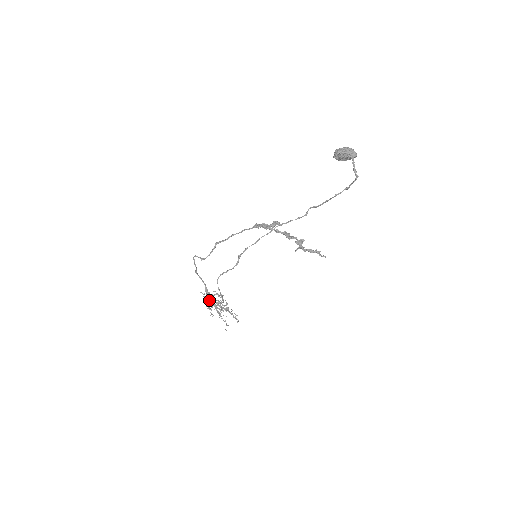
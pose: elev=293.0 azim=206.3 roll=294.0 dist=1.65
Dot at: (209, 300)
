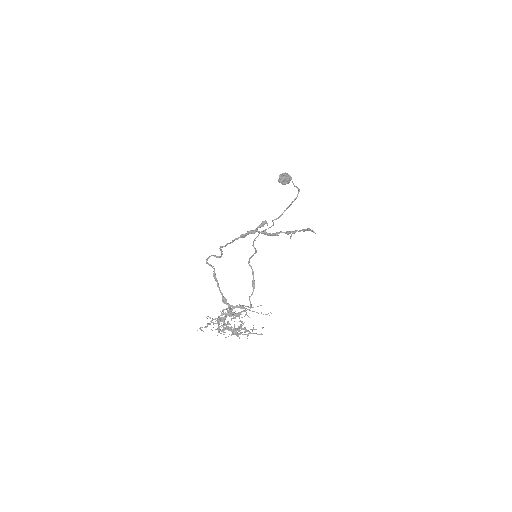
Dot at: (231, 308)
